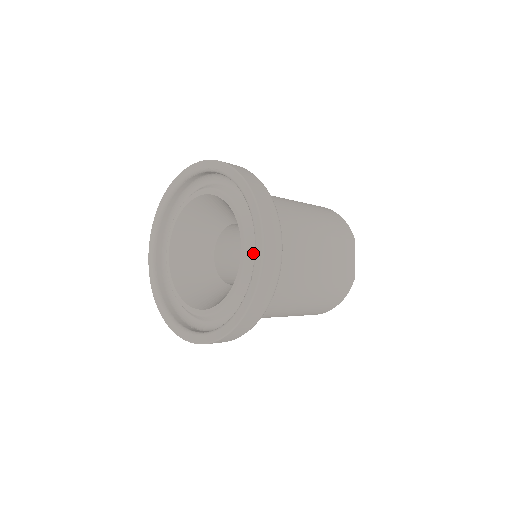
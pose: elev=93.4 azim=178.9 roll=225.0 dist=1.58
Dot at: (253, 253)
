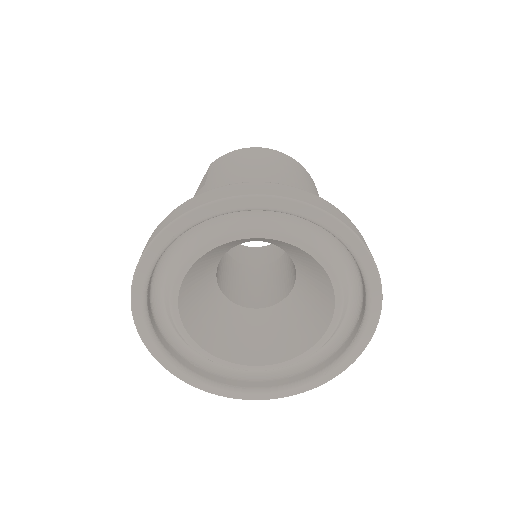
Dot at: (329, 339)
